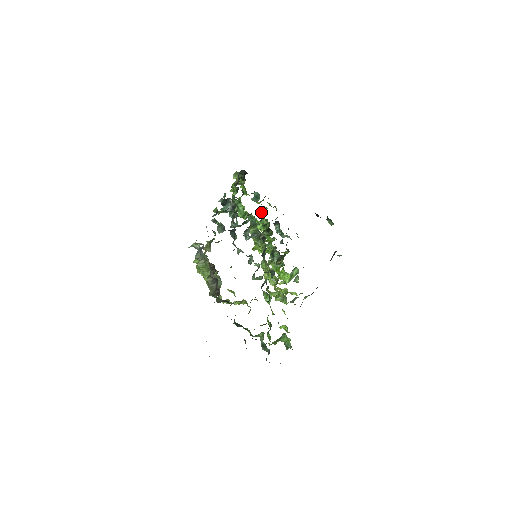
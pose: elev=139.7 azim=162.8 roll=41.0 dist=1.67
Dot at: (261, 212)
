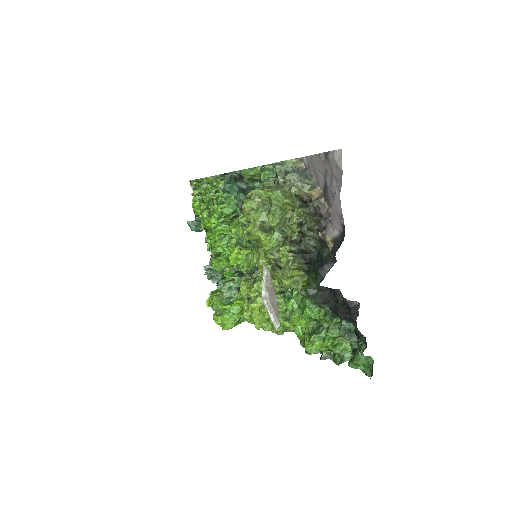
Dot at: occluded
